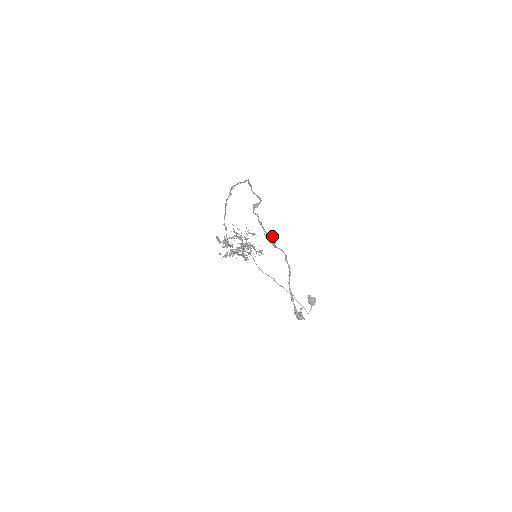
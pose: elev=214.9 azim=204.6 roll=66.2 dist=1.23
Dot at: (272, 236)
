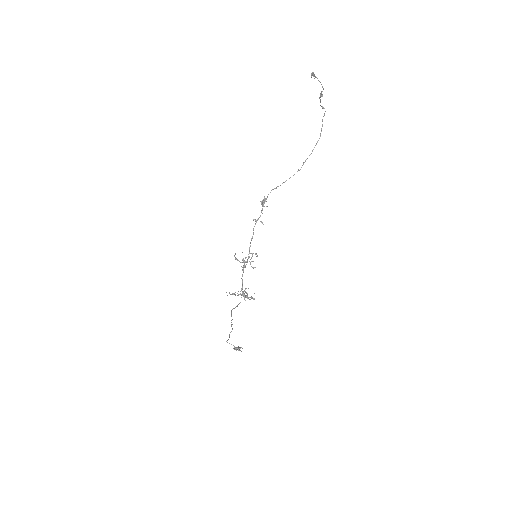
Dot at: (322, 96)
